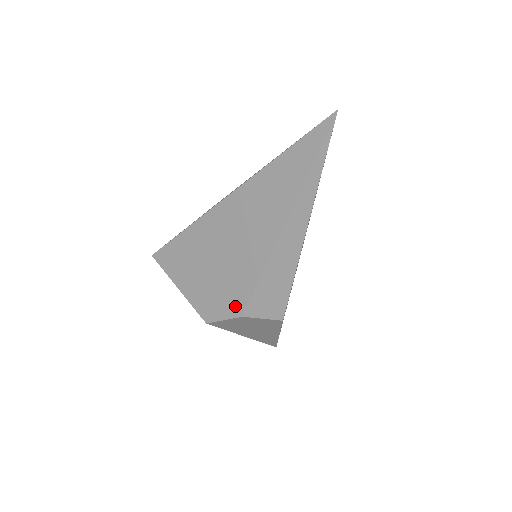
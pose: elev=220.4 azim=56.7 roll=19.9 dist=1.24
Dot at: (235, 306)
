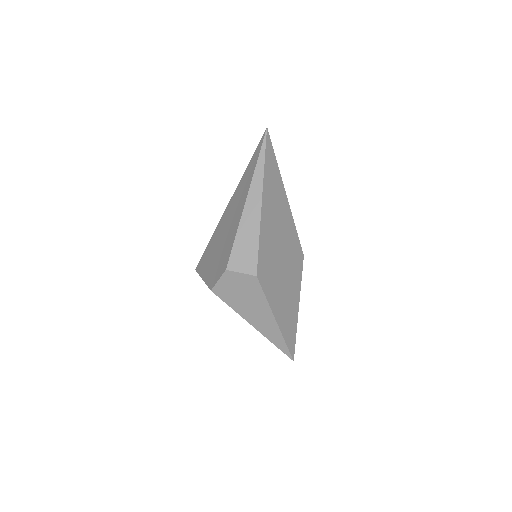
Dot at: (224, 266)
